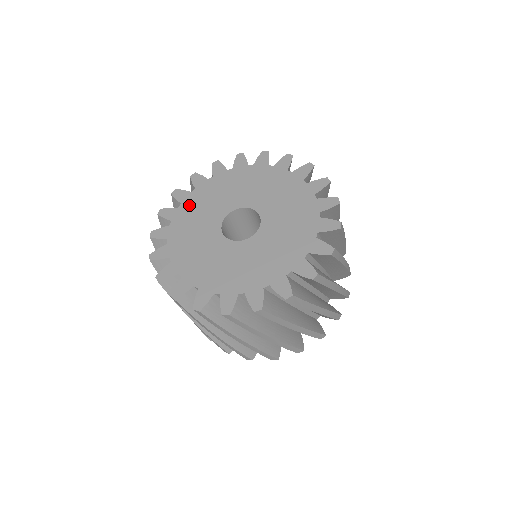
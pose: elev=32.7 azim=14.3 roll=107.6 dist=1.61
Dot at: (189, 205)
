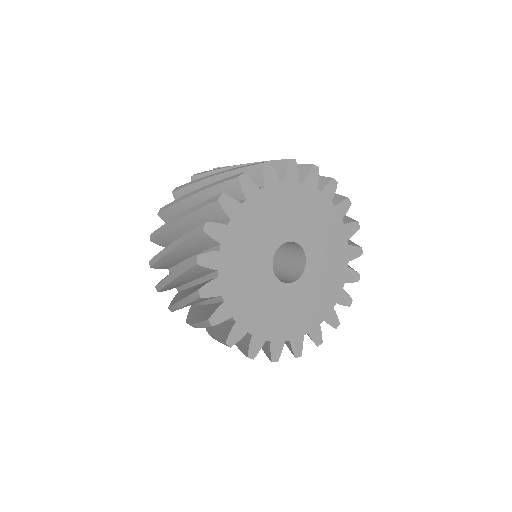
Dot at: (269, 197)
